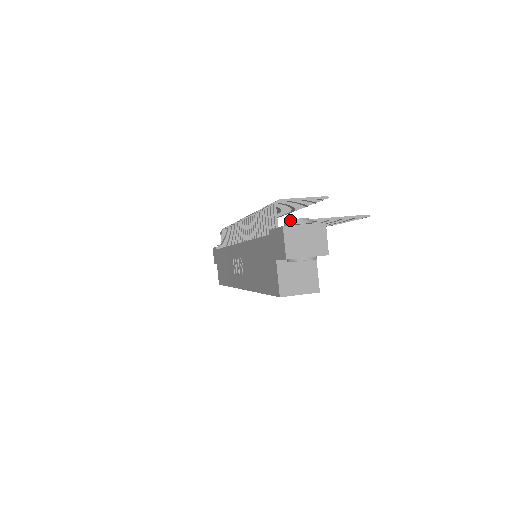
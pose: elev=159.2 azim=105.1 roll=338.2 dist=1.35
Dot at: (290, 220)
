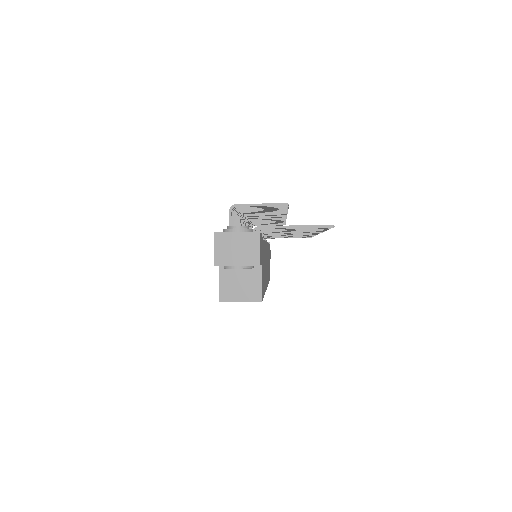
Dot at: (227, 227)
